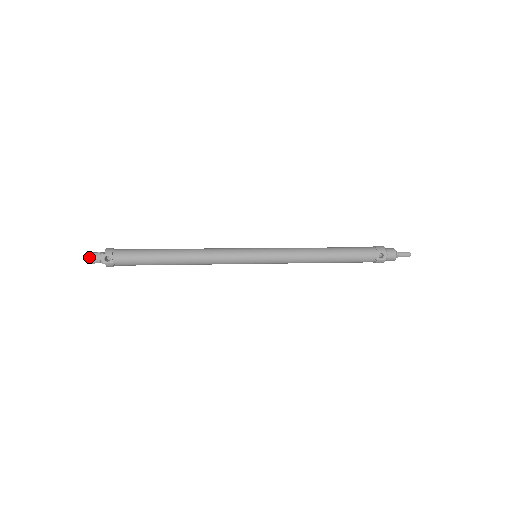
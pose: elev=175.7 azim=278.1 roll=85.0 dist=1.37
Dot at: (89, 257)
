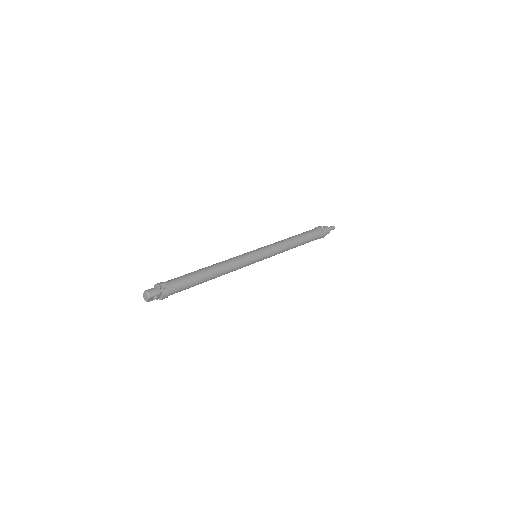
Dot at: (147, 292)
